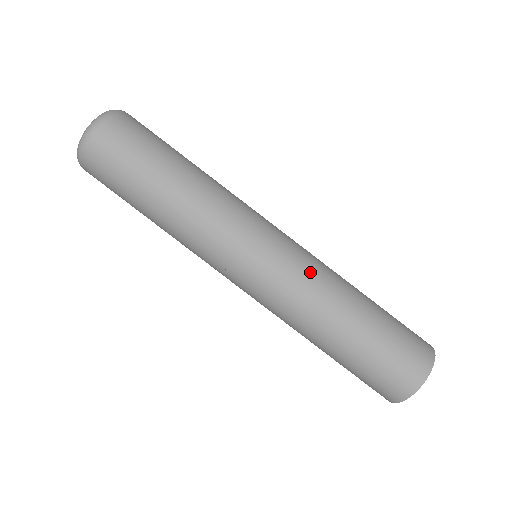
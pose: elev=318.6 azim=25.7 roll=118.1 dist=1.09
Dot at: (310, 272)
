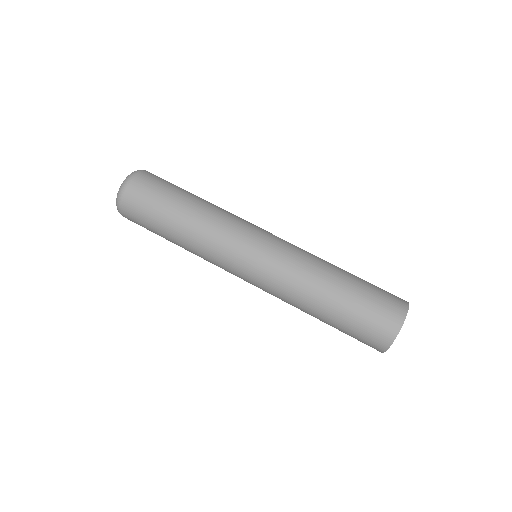
Dot at: (302, 249)
